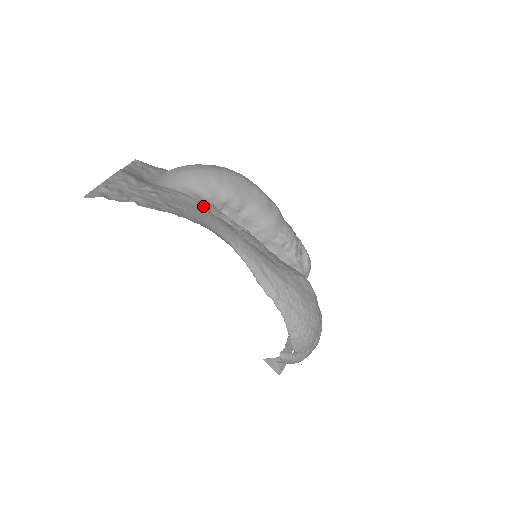
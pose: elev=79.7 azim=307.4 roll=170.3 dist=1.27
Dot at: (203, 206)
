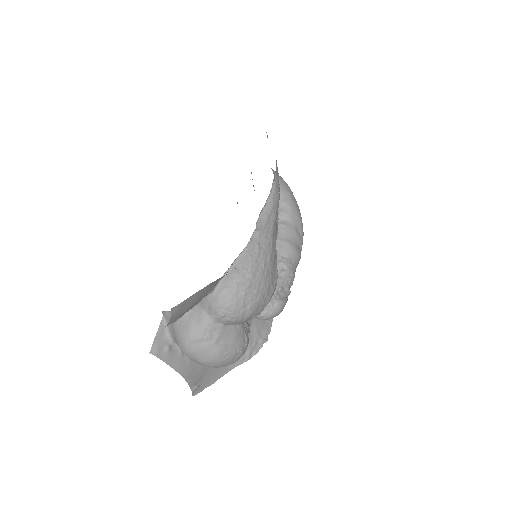
Dot at: occluded
